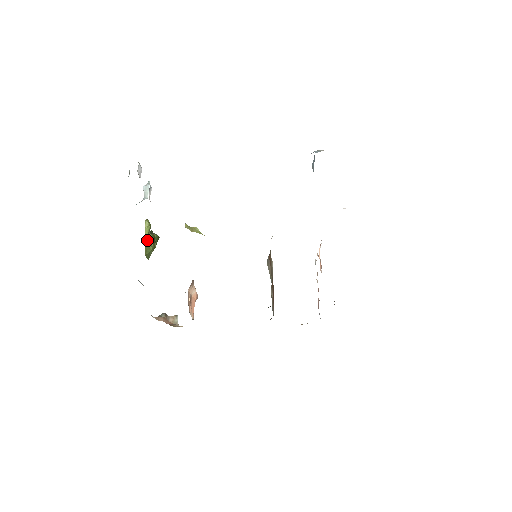
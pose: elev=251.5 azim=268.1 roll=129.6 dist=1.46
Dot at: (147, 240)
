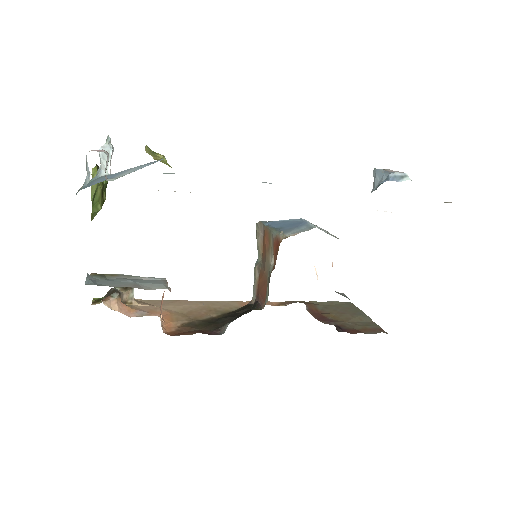
Dot at: (94, 197)
